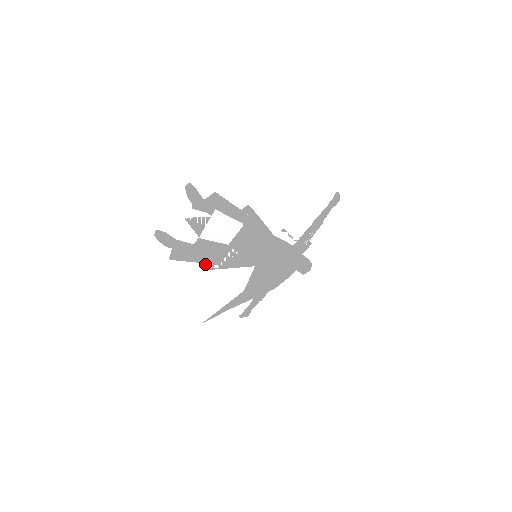
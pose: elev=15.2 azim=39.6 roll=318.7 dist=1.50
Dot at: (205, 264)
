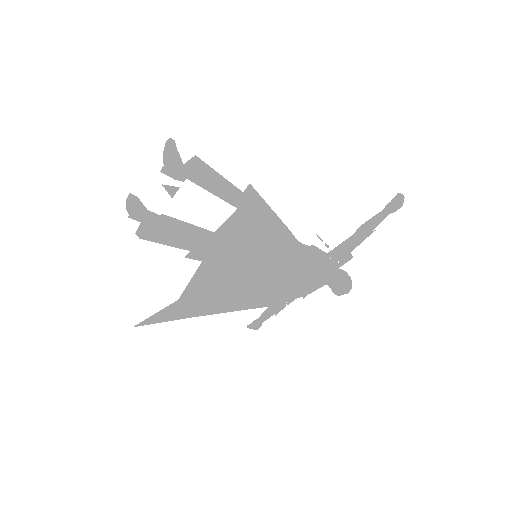
Dot at: occluded
